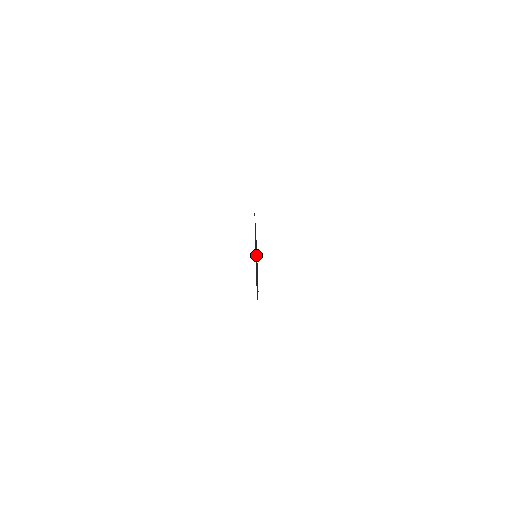
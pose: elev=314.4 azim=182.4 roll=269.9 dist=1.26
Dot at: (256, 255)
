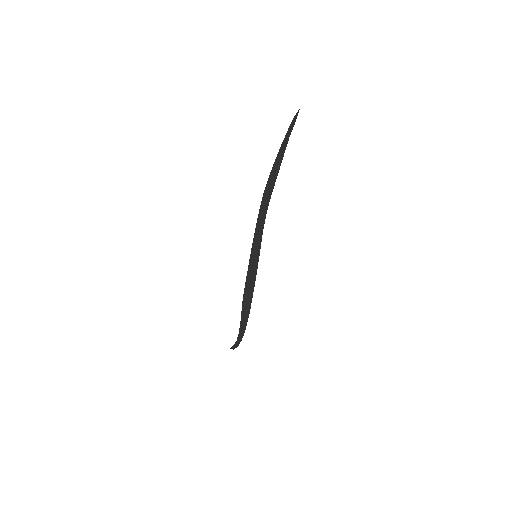
Dot at: (254, 258)
